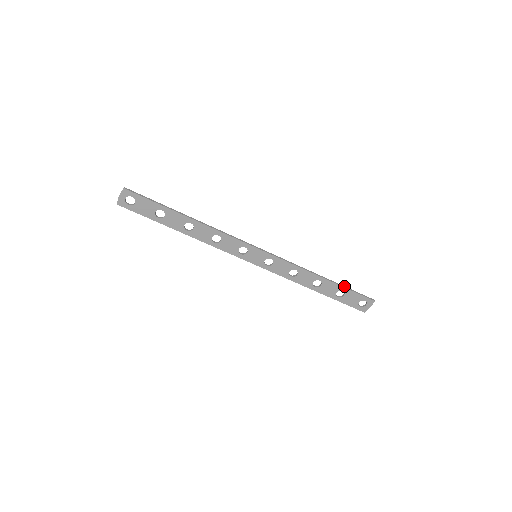
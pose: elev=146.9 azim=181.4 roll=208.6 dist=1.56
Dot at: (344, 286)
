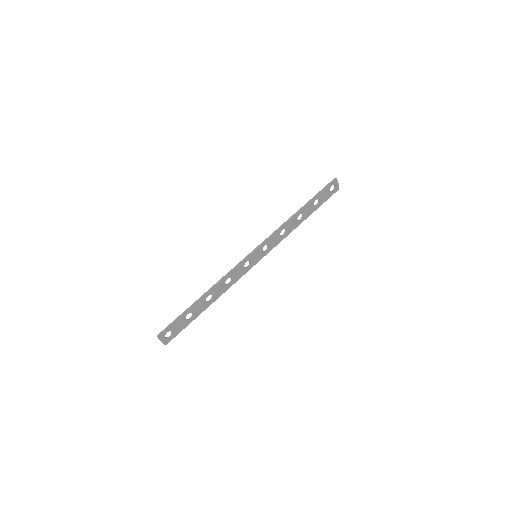
Dot at: (313, 197)
